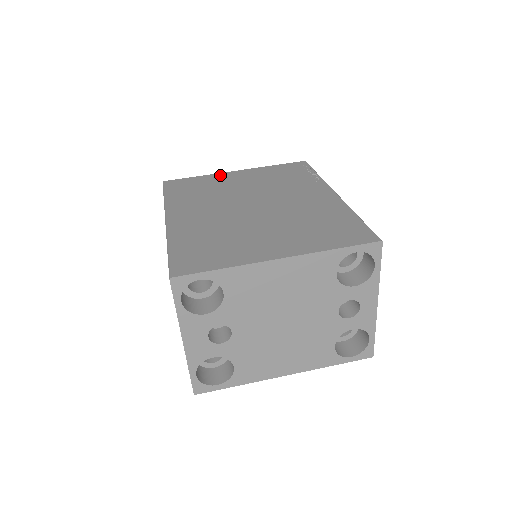
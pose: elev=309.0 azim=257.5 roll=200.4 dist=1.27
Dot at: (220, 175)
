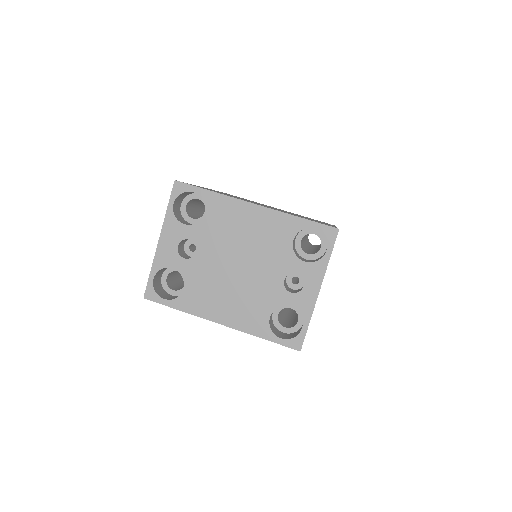
Dot at: occluded
